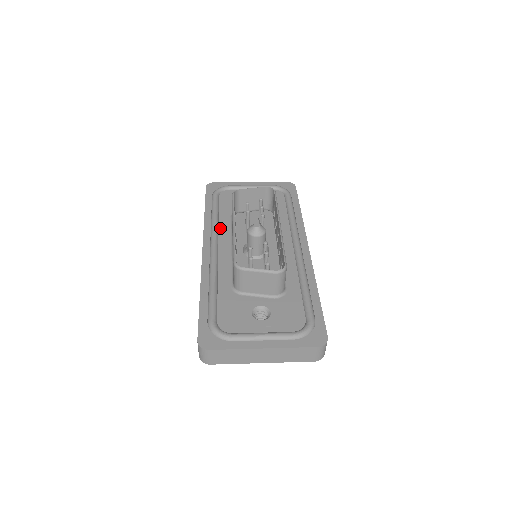
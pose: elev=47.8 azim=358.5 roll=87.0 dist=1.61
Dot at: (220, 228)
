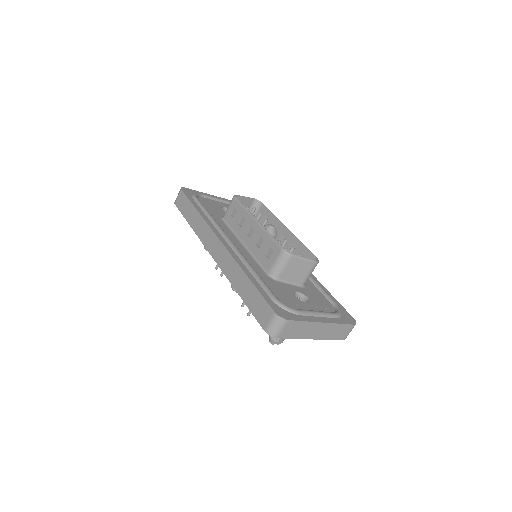
Dot at: (221, 226)
